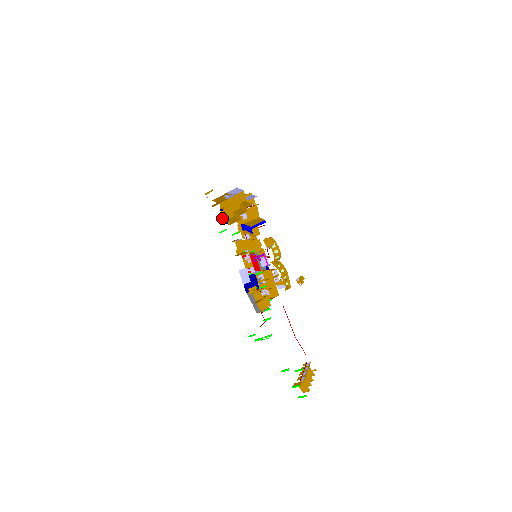
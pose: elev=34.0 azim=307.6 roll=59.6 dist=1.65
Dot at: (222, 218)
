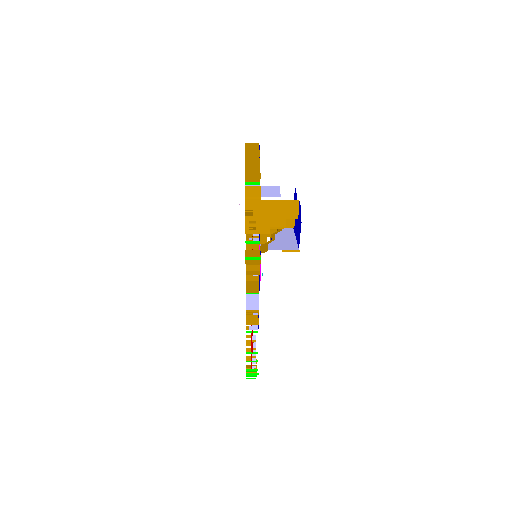
Dot at: (247, 228)
